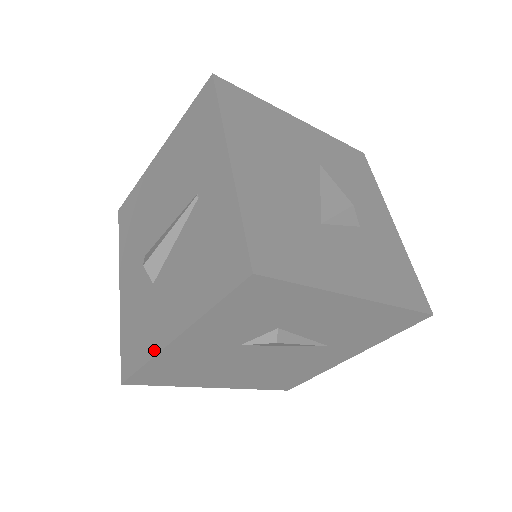
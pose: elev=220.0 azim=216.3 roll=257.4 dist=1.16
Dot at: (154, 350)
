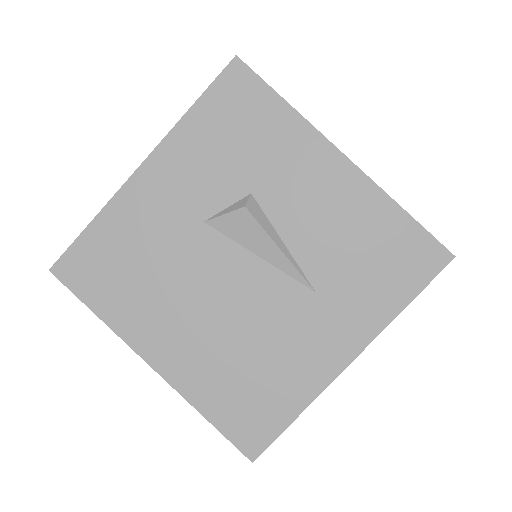
Dot at: (111, 201)
